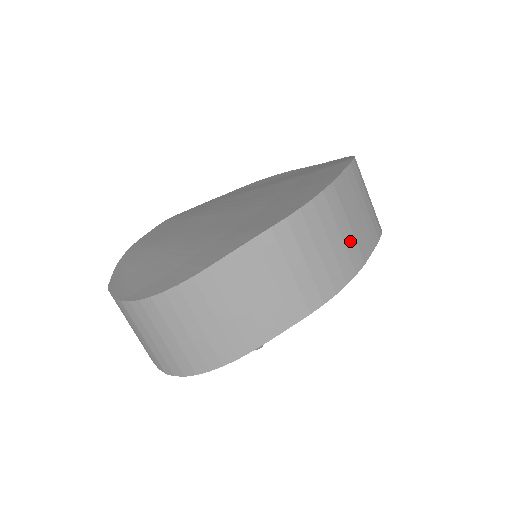
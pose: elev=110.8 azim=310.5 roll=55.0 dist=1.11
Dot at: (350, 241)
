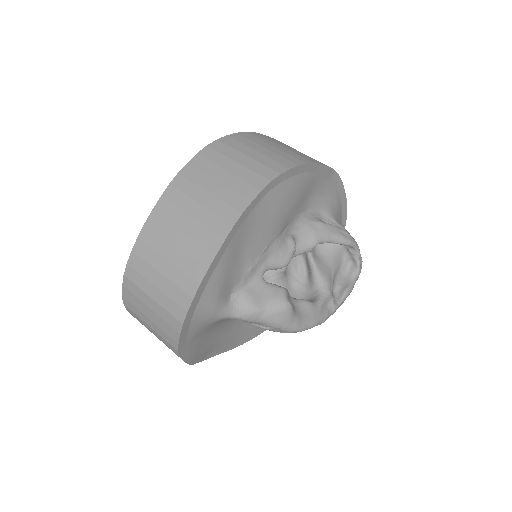
Dot at: (288, 152)
